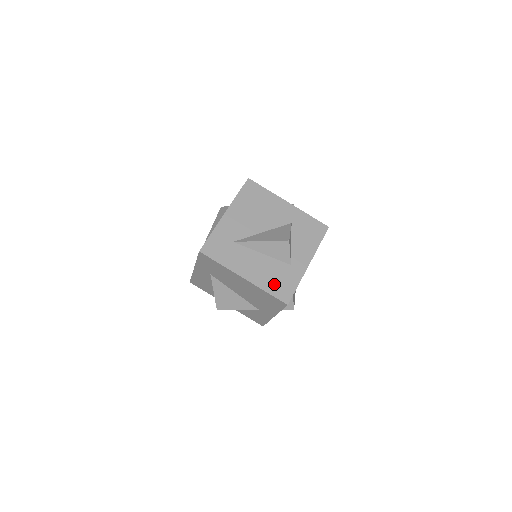
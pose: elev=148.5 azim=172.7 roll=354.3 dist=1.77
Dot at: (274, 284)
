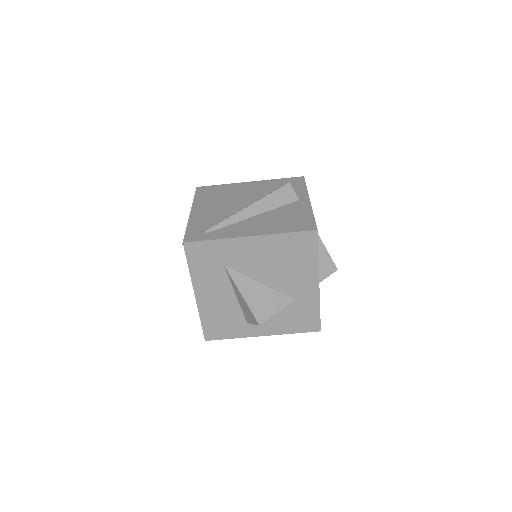
Dot at: (214, 321)
